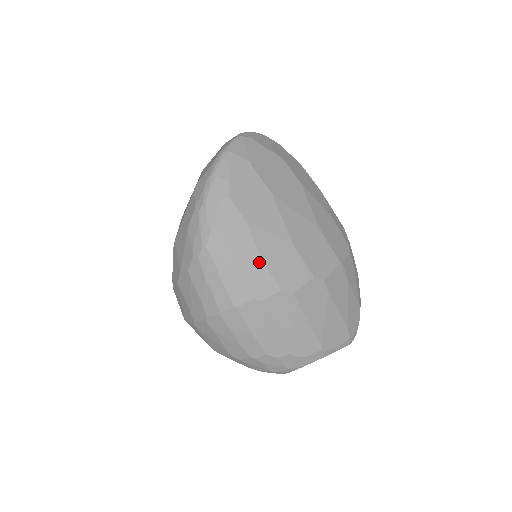
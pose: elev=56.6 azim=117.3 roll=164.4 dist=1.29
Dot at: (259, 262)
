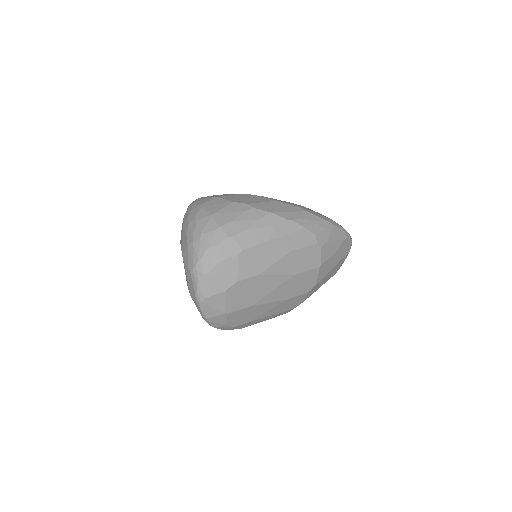
Dot at: (275, 315)
